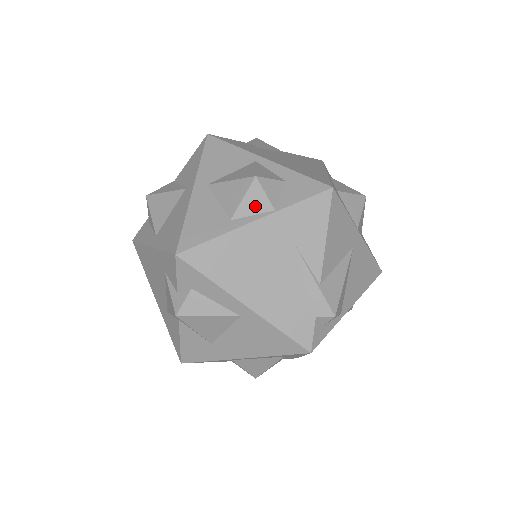
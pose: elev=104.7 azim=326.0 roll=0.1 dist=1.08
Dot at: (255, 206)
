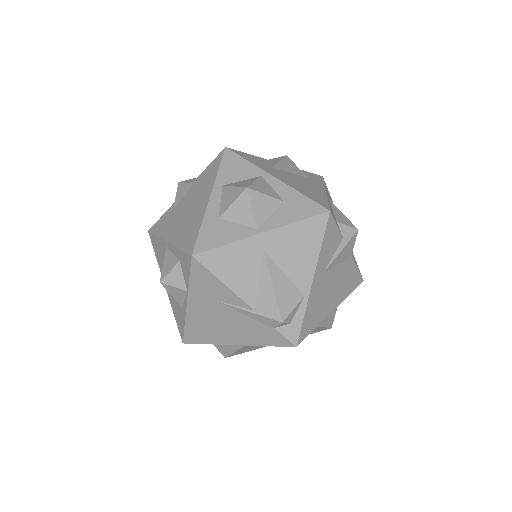
Dot at: (179, 295)
